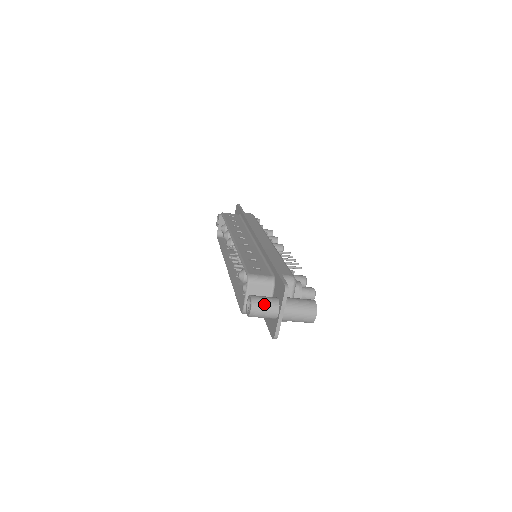
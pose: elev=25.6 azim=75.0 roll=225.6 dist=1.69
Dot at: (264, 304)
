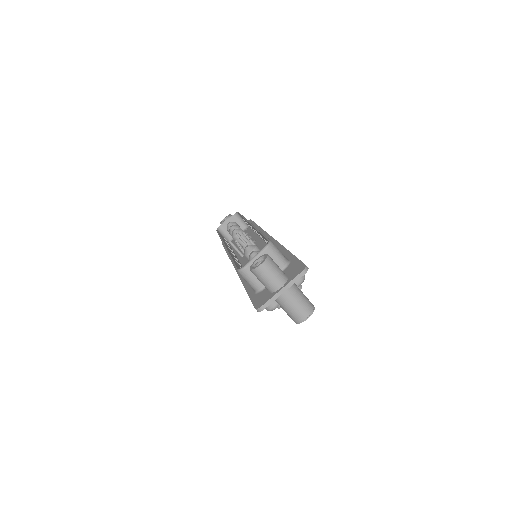
Dot at: (276, 269)
